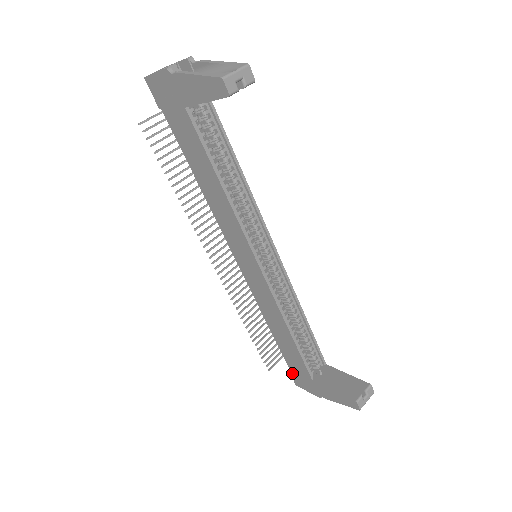
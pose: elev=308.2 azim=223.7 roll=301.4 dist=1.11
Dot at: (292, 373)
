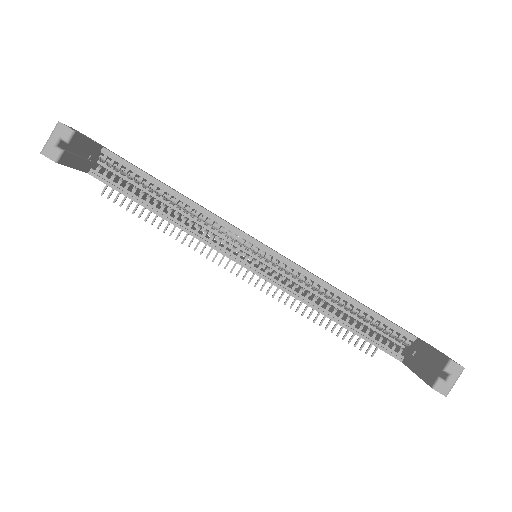
Dot at: occluded
